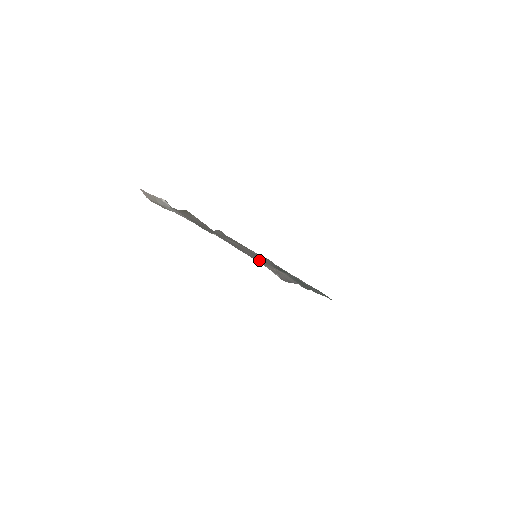
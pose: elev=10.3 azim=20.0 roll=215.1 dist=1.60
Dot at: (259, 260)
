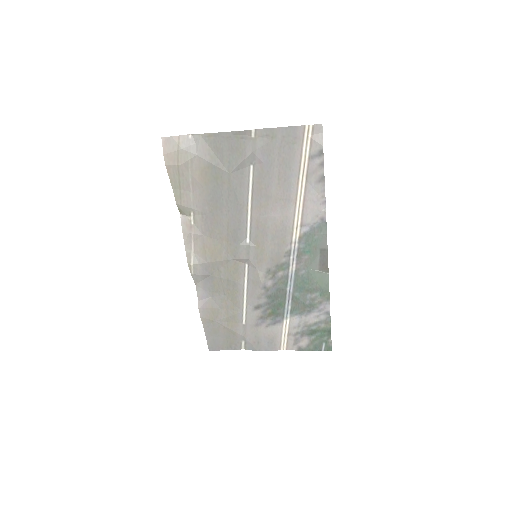
Dot at: (282, 191)
